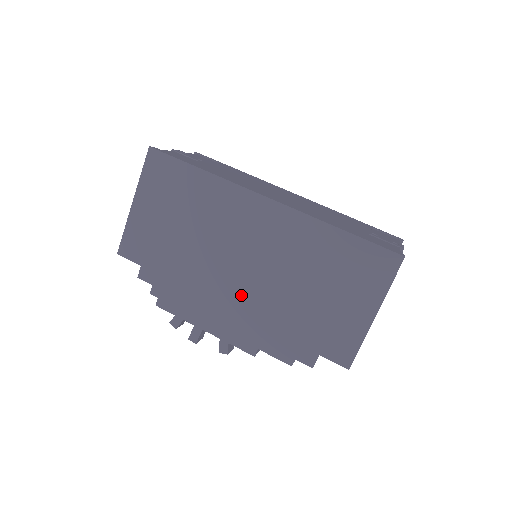
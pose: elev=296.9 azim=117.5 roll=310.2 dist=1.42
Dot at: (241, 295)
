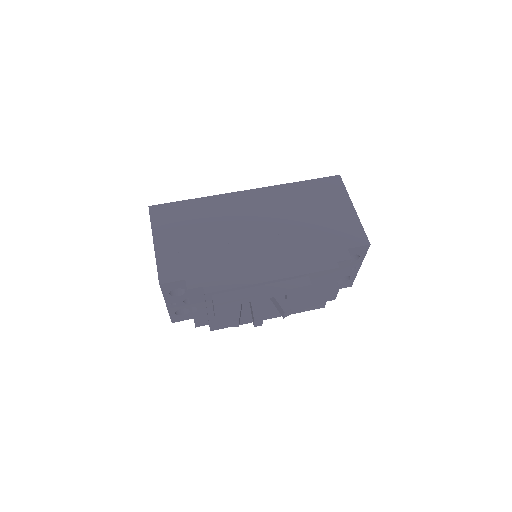
Dot at: (272, 249)
